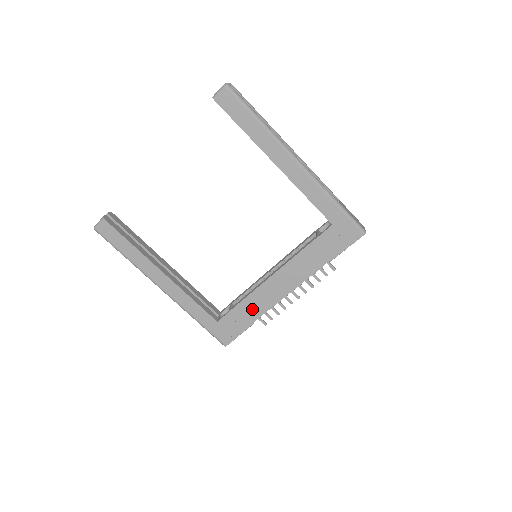
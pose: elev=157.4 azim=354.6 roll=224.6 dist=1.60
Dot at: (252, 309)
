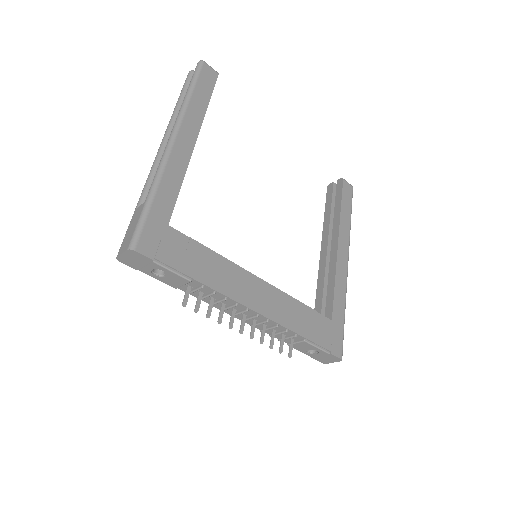
Dot at: (211, 270)
